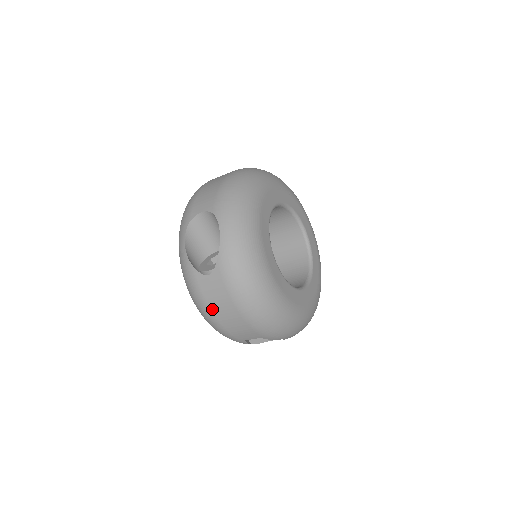
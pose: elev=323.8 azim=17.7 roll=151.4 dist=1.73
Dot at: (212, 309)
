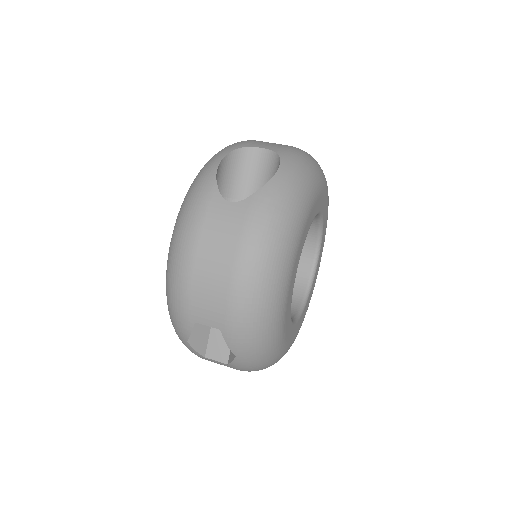
Dot at: (200, 246)
